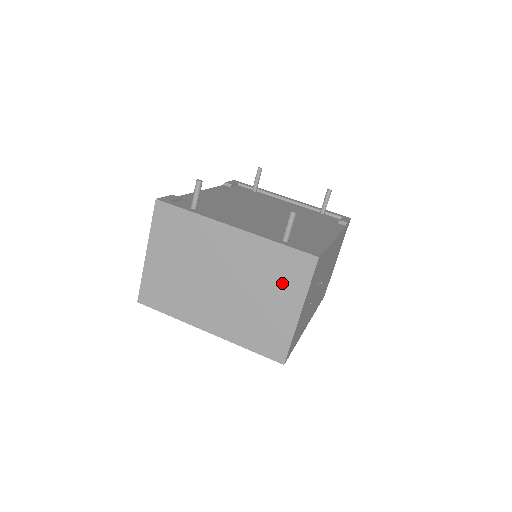
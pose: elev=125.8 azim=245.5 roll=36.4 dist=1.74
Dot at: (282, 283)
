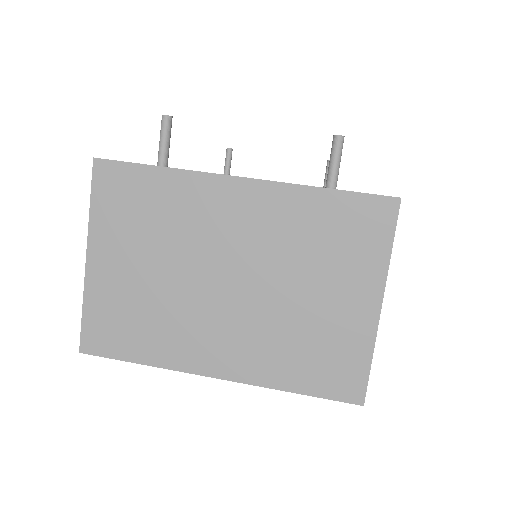
Dot at: (341, 258)
